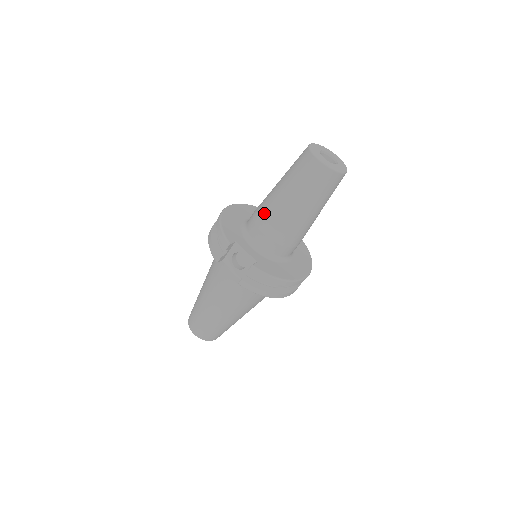
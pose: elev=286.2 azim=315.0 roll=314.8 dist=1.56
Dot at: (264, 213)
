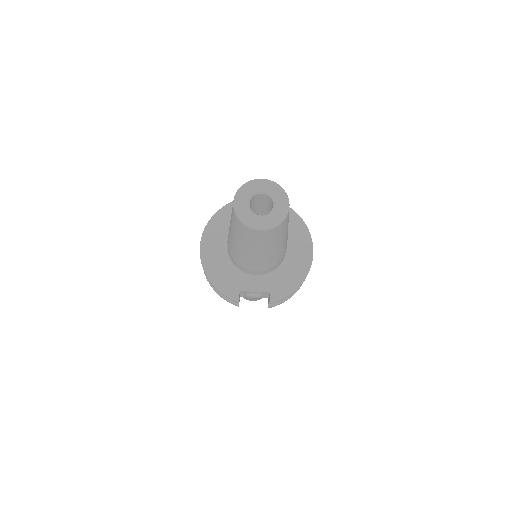
Dot at: (242, 261)
